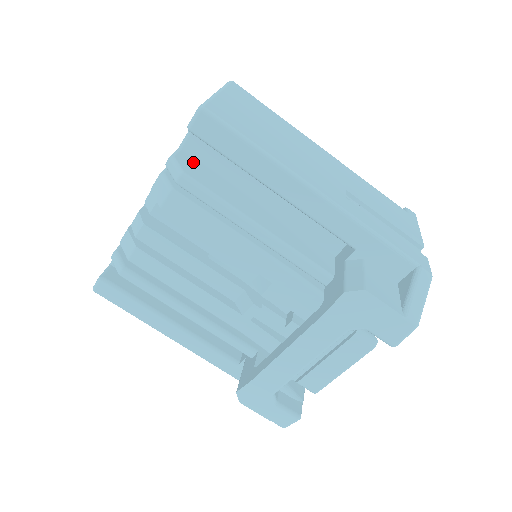
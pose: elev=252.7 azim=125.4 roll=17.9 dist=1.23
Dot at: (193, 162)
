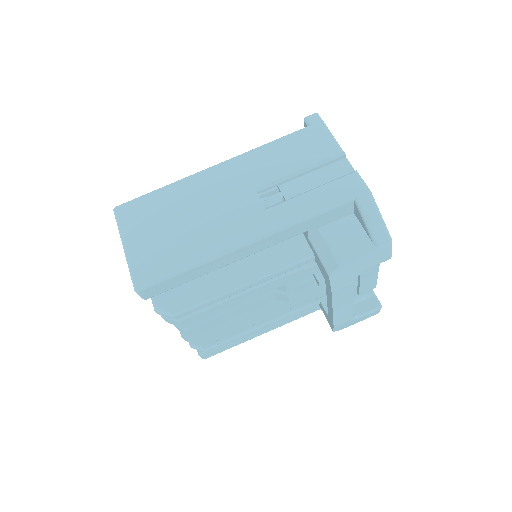
Dot at: (167, 294)
